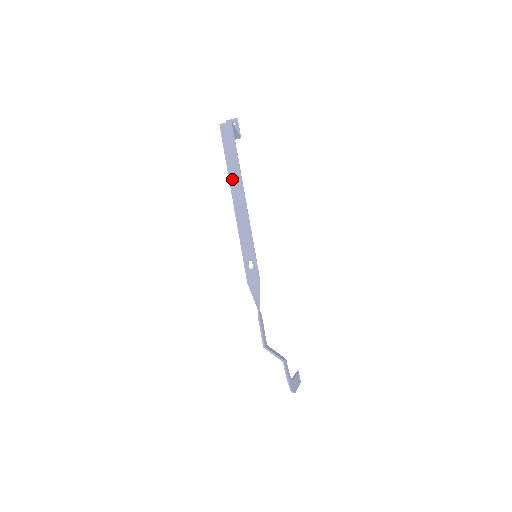
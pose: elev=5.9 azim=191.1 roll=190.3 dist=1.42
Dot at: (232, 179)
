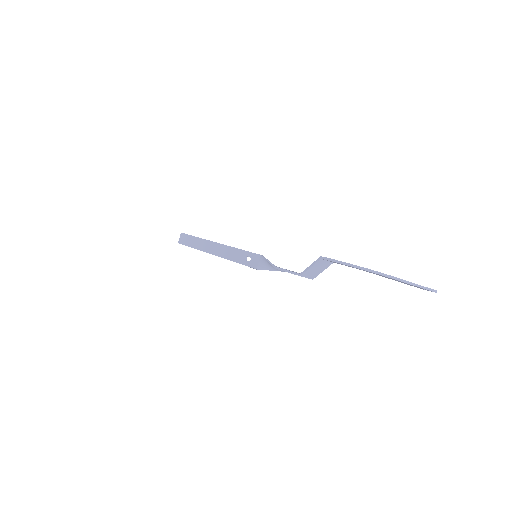
Dot at: (202, 248)
